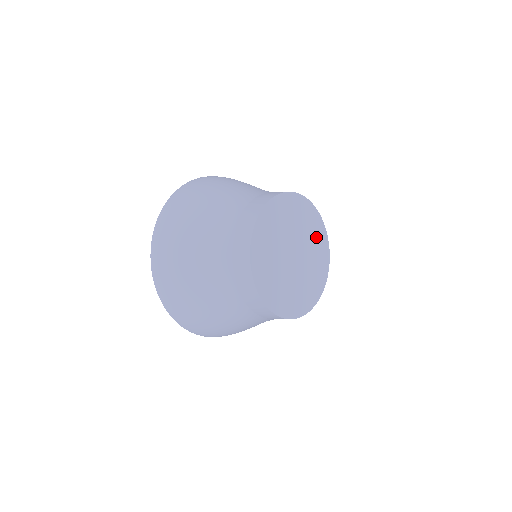
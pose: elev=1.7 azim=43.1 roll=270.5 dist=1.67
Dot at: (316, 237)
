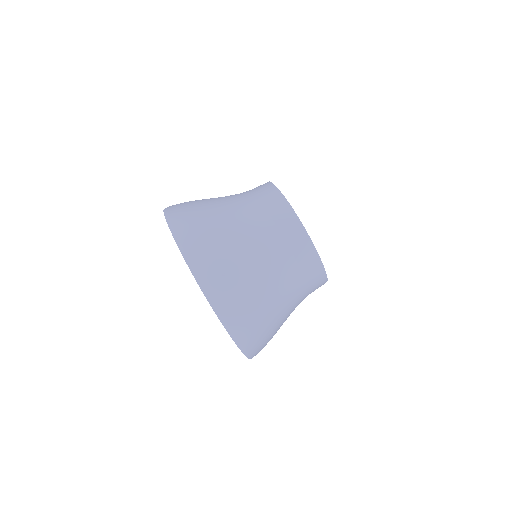
Dot at: occluded
